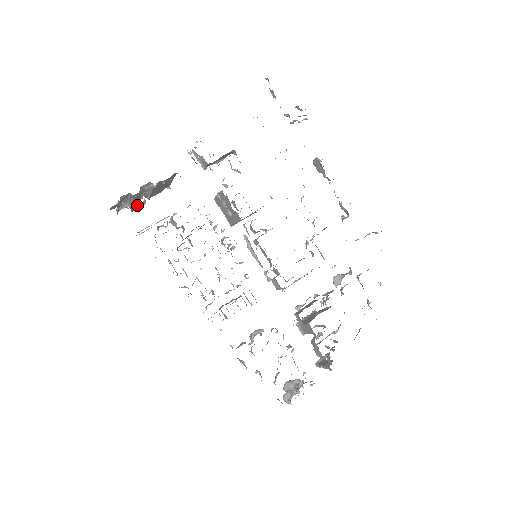
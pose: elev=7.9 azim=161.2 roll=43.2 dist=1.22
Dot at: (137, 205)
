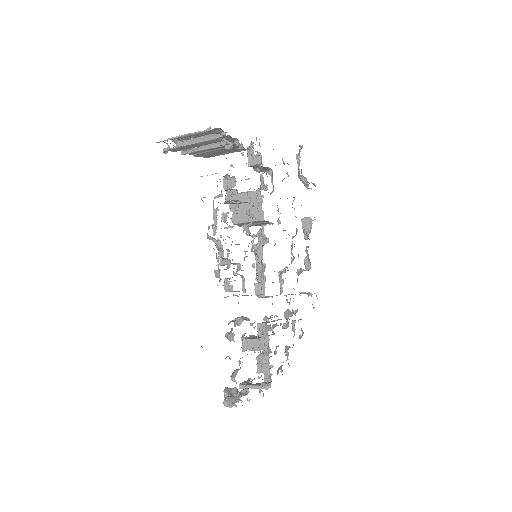
Dot at: (181, 149)
